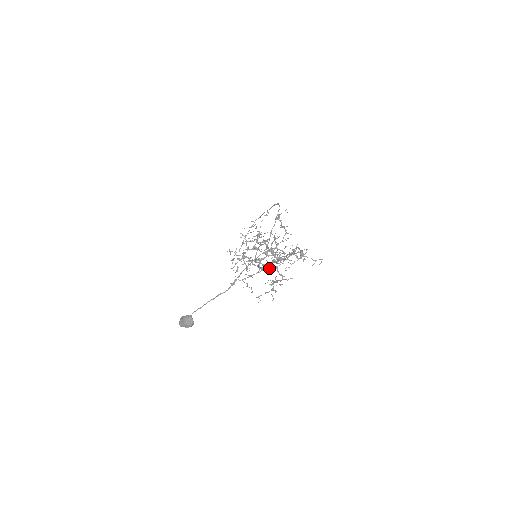
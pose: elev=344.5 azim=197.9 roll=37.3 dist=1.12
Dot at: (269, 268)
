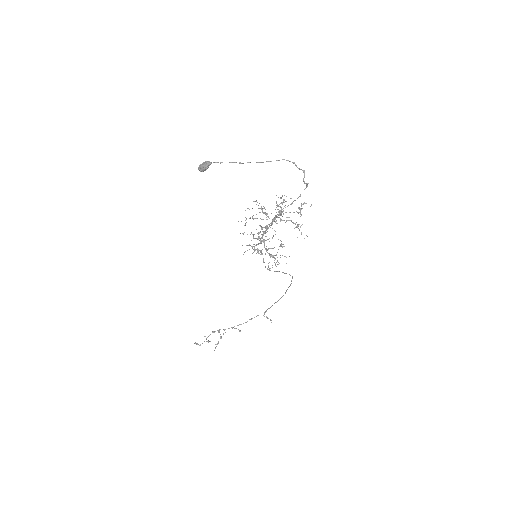
Dot at: (264, 239)
